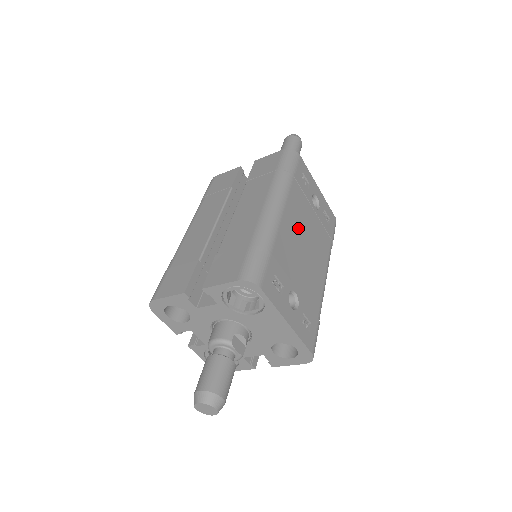
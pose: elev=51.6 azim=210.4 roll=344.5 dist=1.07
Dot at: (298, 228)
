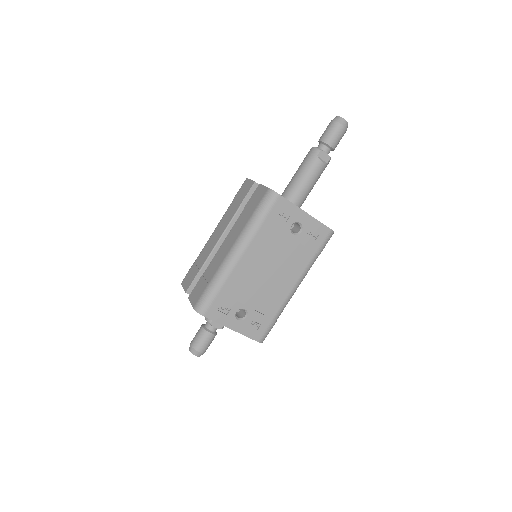
Dot at: (261, 261)
